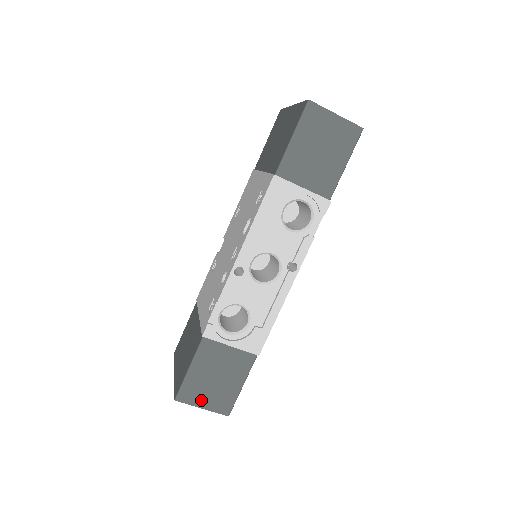
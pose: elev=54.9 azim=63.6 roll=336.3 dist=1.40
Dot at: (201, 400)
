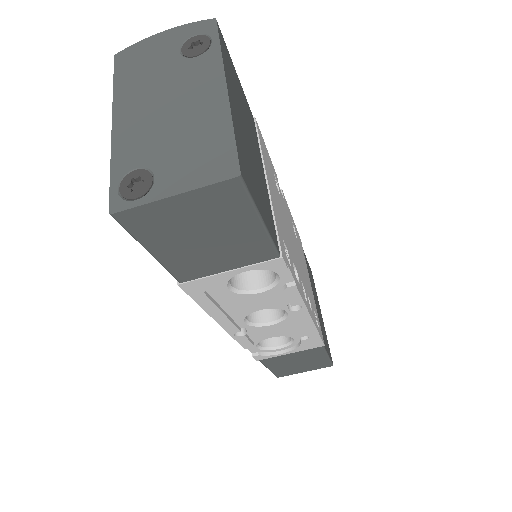
Dot at: (298, 371)
